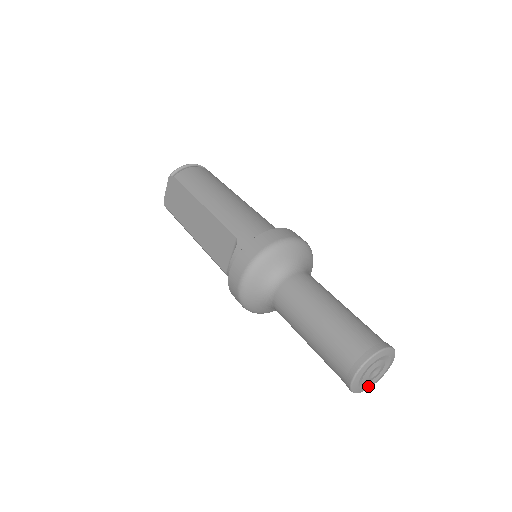
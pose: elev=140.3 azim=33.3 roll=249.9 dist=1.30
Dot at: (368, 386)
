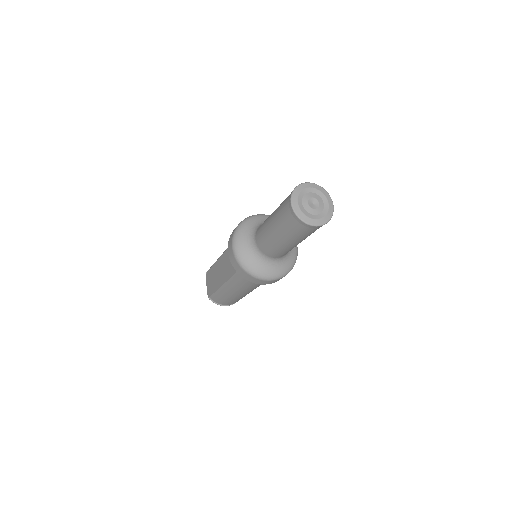
Dot at: (318, 219)
